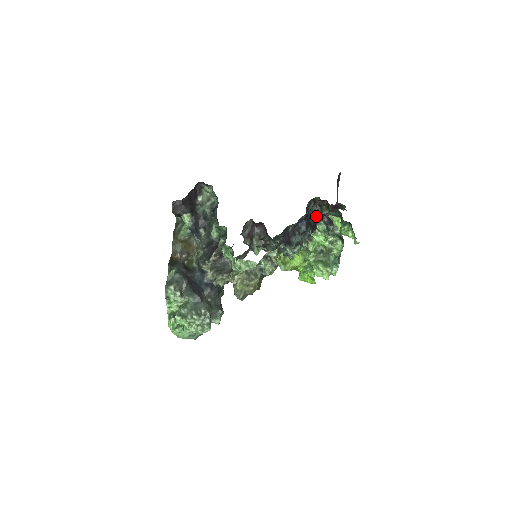
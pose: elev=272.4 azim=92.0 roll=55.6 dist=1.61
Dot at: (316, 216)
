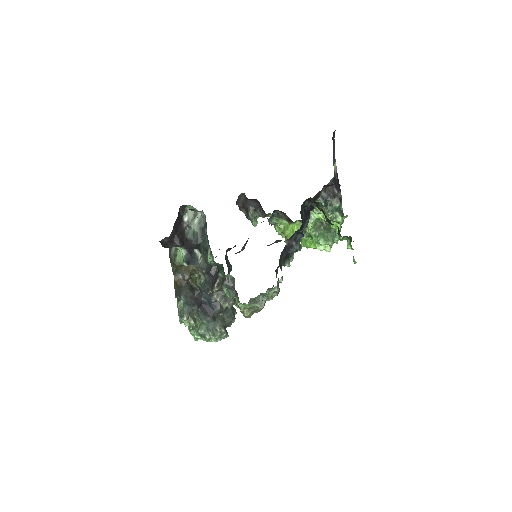
Dot at: occluded
